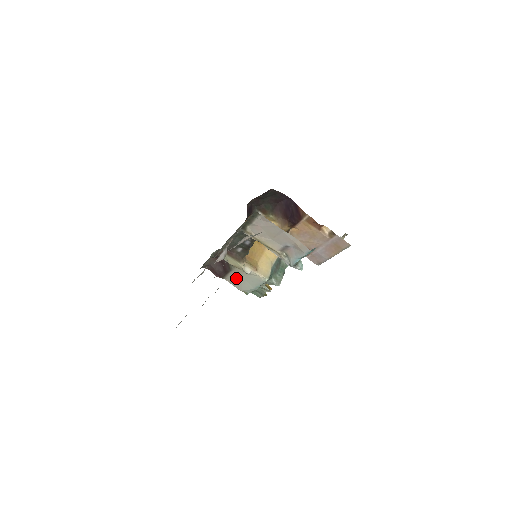
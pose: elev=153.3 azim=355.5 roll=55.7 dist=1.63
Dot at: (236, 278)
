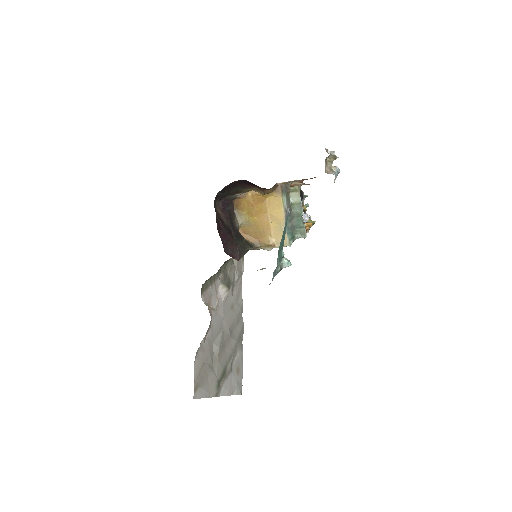
Dot at: occluded
